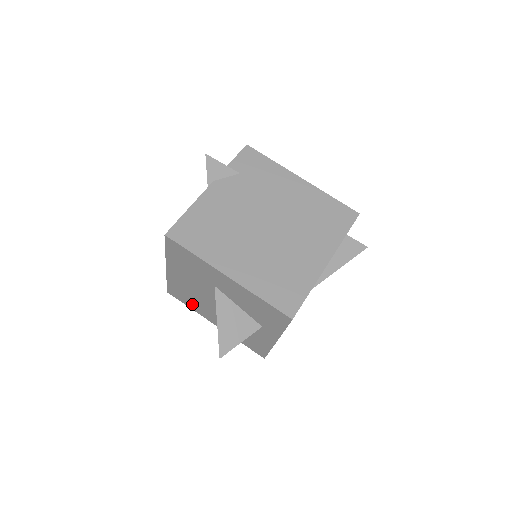
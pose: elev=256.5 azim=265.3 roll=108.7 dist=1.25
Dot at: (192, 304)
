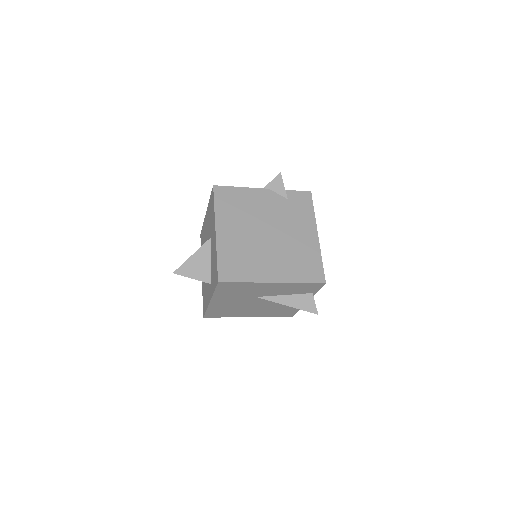
Dot at: occluded
